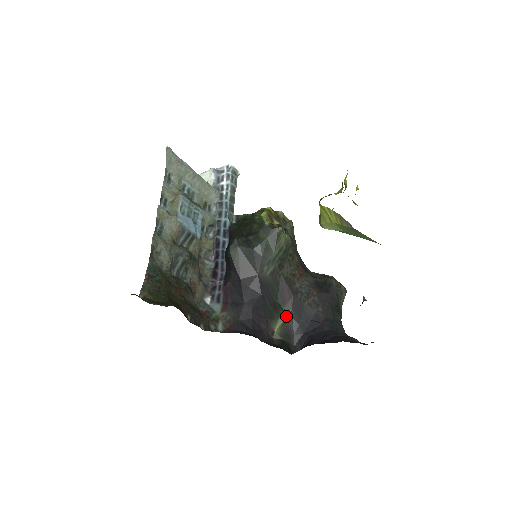
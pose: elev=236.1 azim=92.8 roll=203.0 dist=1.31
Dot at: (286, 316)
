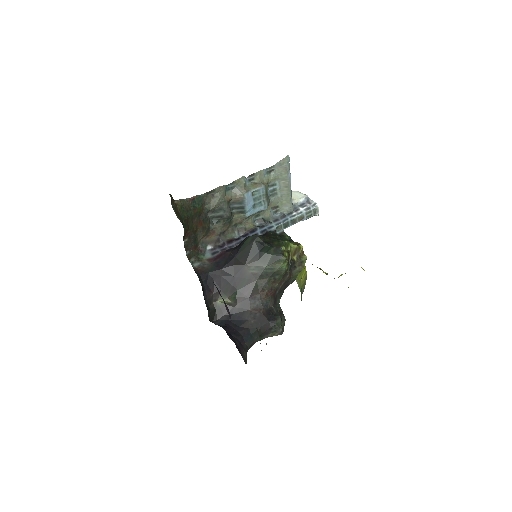
Dot at: (232, 301)
